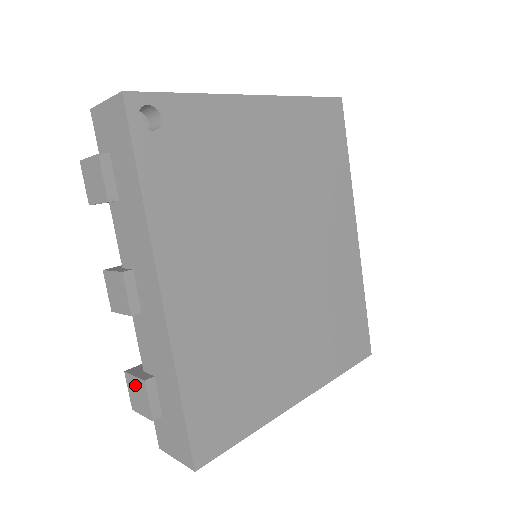
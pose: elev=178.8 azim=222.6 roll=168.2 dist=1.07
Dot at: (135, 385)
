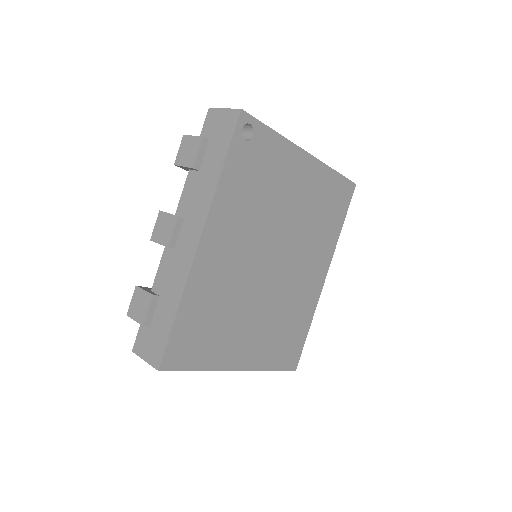
Dot at: (141, 297)
